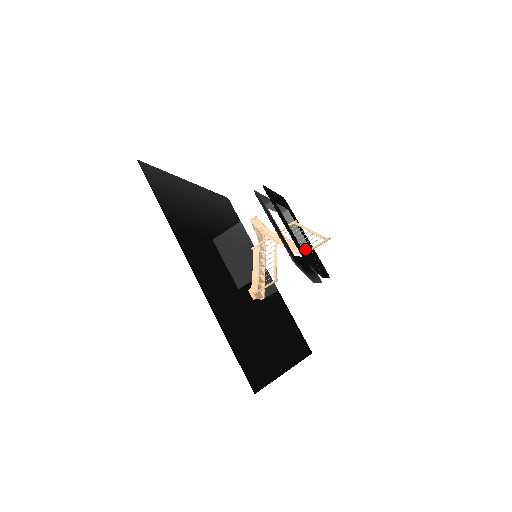
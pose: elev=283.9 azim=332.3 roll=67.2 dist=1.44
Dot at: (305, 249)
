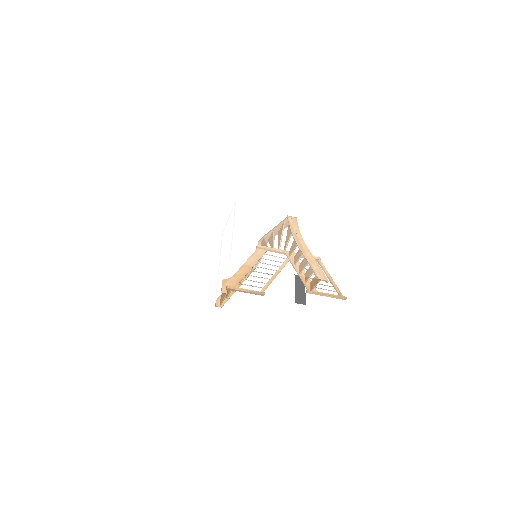
Dot at: (315, 288)
